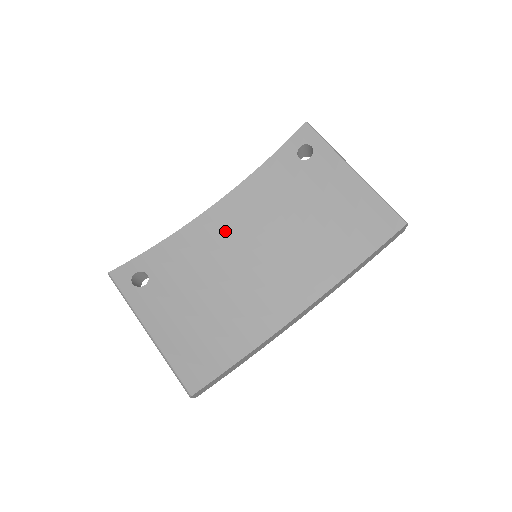
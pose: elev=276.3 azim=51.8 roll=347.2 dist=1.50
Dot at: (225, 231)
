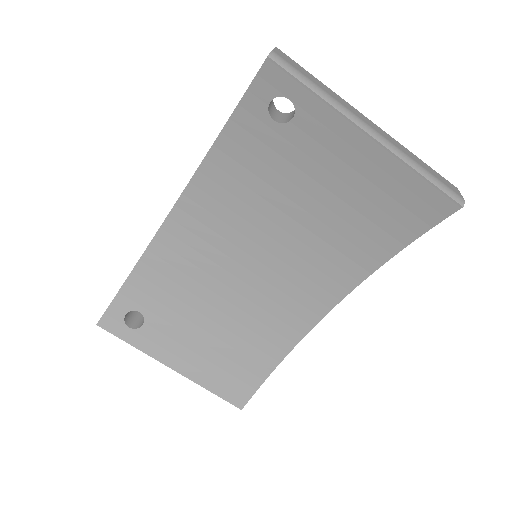
Dot at: (205, 237)
